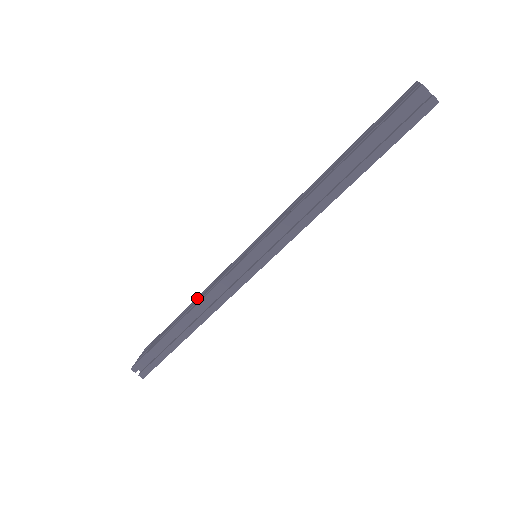
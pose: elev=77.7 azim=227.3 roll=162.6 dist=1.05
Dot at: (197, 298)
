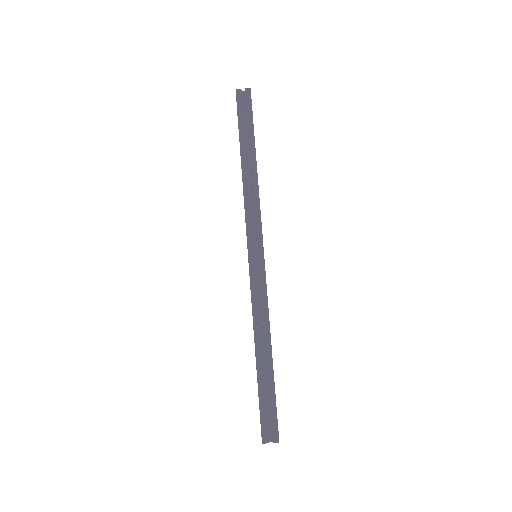
Dot at: occluded
